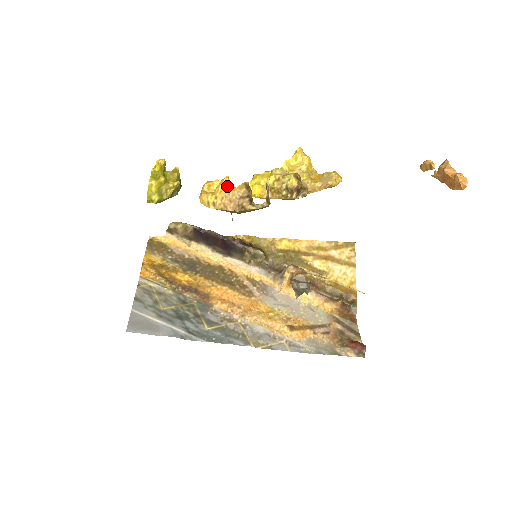
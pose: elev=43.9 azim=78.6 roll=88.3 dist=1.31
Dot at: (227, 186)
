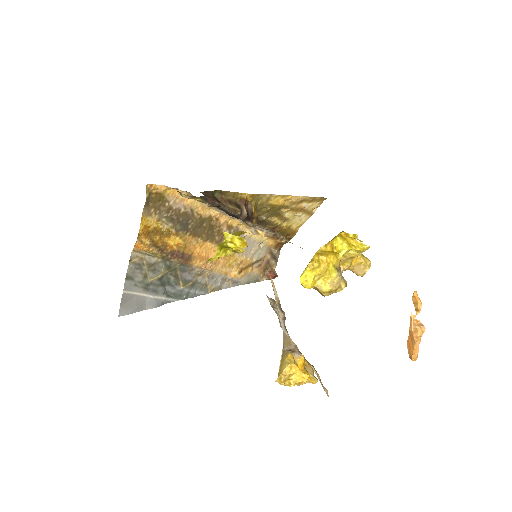
Dot at: (303, 380)
